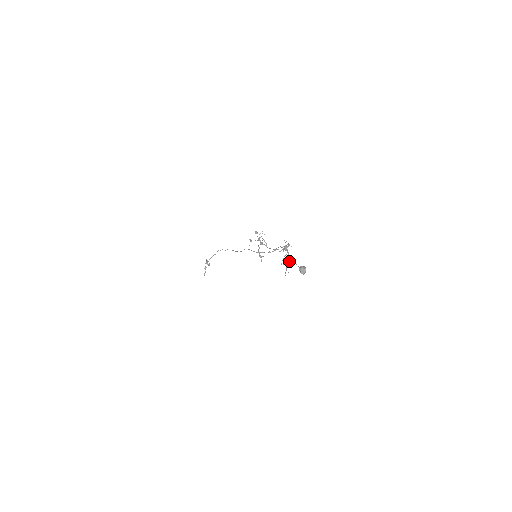
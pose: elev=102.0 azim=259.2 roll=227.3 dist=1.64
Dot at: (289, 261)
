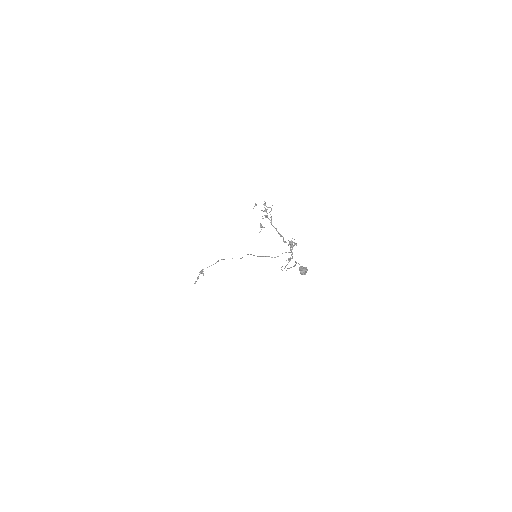
Dot at: occluded
